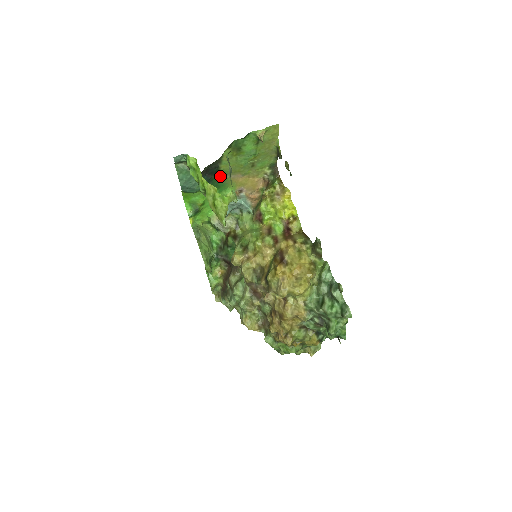
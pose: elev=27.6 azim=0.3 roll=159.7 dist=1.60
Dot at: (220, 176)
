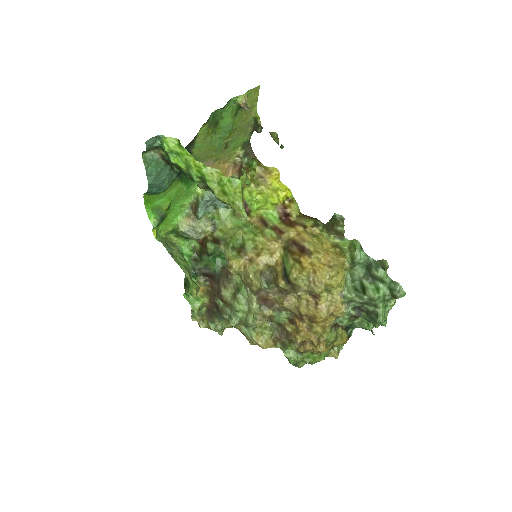
Dot at: occluded
